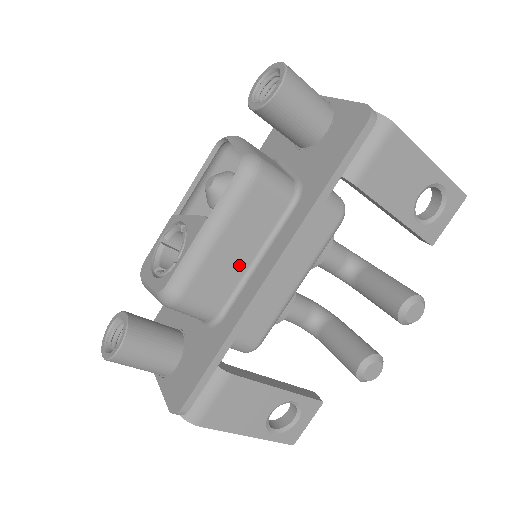
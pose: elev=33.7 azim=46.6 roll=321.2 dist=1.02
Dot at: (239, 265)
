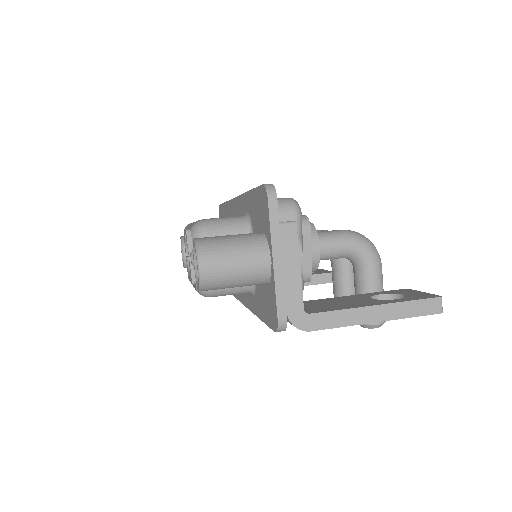
Dot at: occluded
